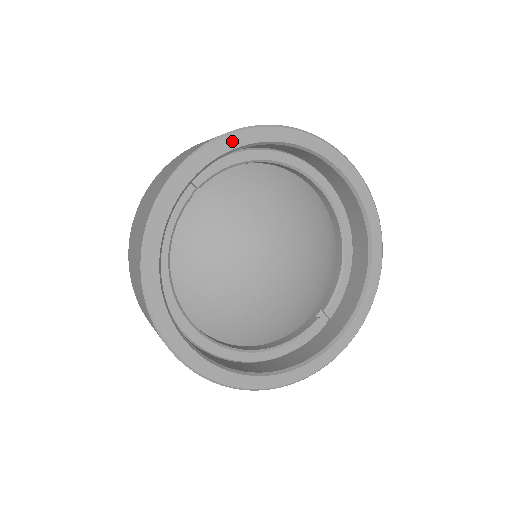
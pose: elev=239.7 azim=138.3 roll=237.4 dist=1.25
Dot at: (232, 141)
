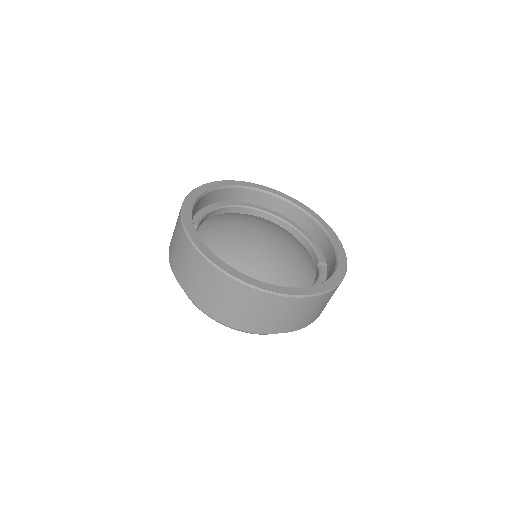
Dot at: (199, 191)
